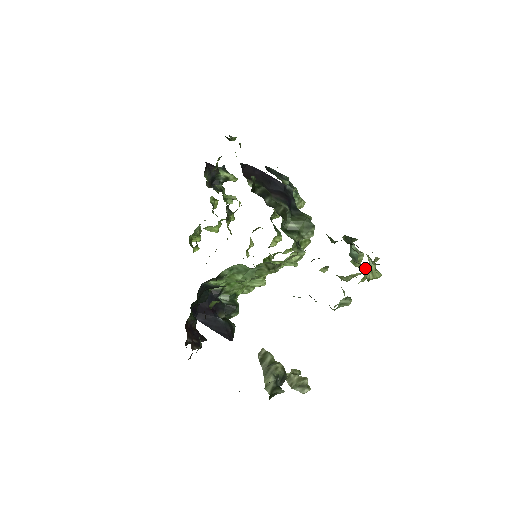
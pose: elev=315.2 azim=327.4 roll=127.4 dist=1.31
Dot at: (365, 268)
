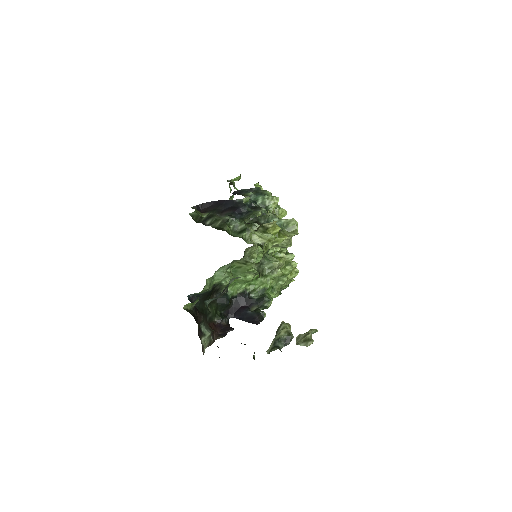
Dot at: (273, 234)
